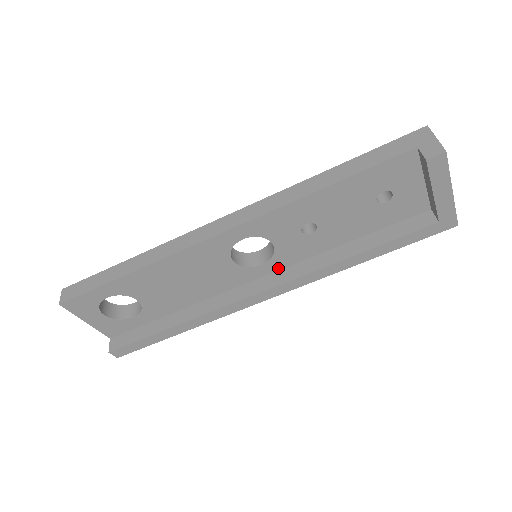
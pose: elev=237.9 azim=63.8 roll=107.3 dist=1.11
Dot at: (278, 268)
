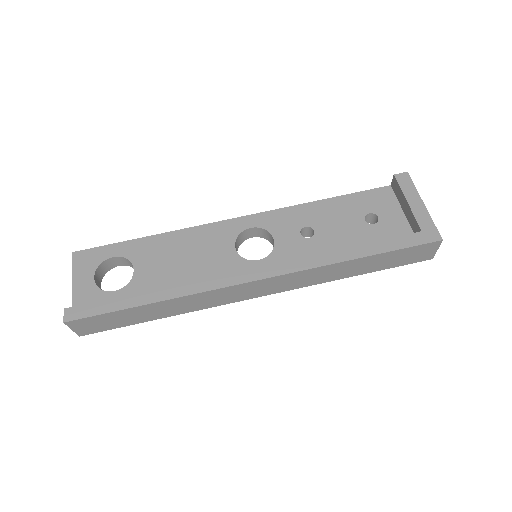
Dot at: occluded
